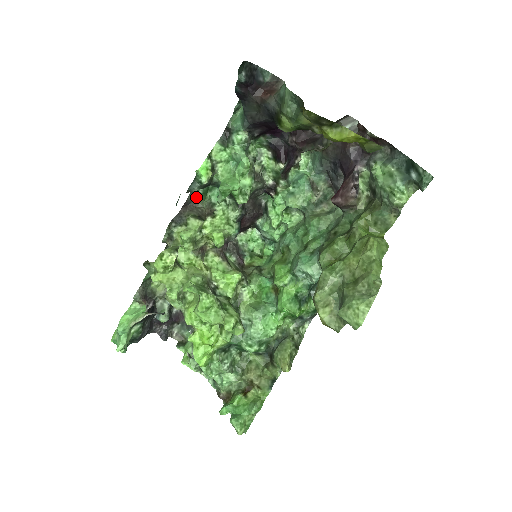
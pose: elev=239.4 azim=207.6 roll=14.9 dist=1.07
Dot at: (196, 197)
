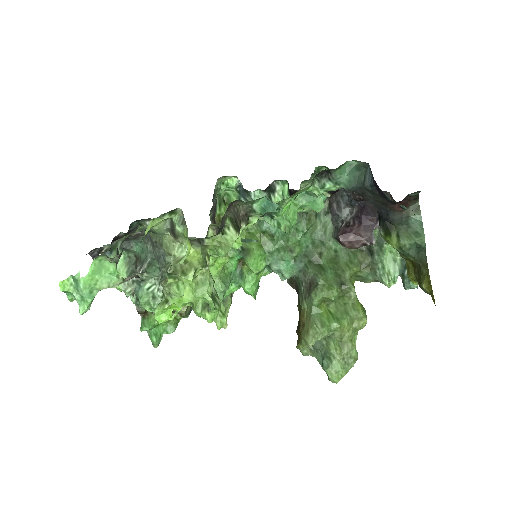
Dot at: occluded
